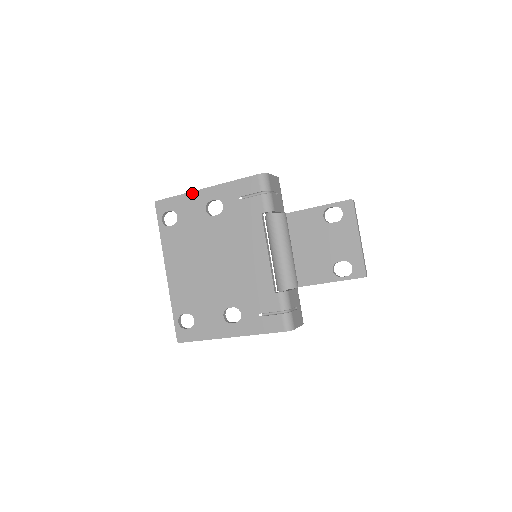
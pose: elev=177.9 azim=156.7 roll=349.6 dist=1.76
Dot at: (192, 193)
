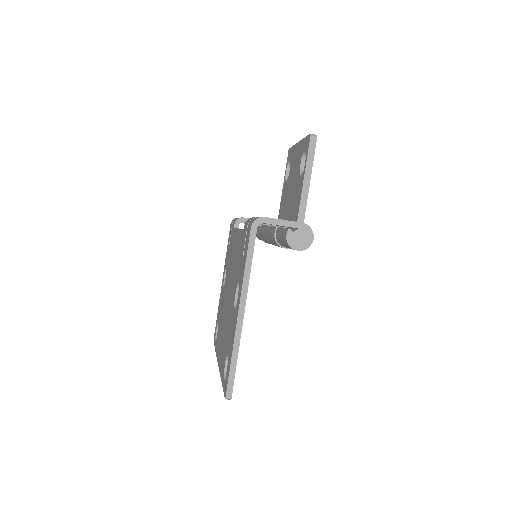
Dot at: (220, 296)
